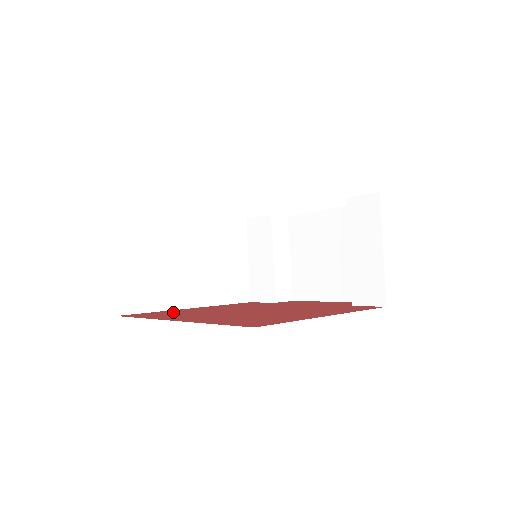
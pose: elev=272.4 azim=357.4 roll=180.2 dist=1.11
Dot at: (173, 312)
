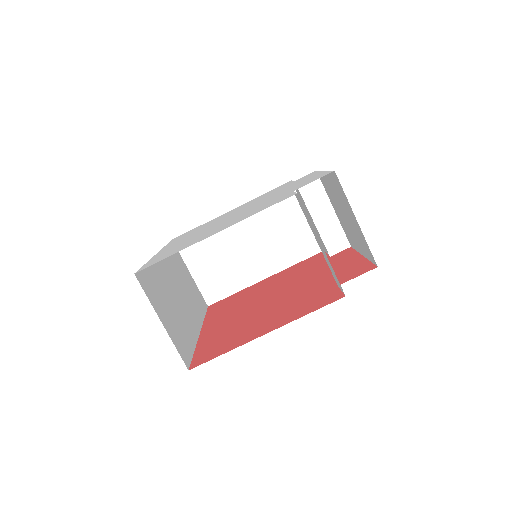
Dot at: (238, 297)
